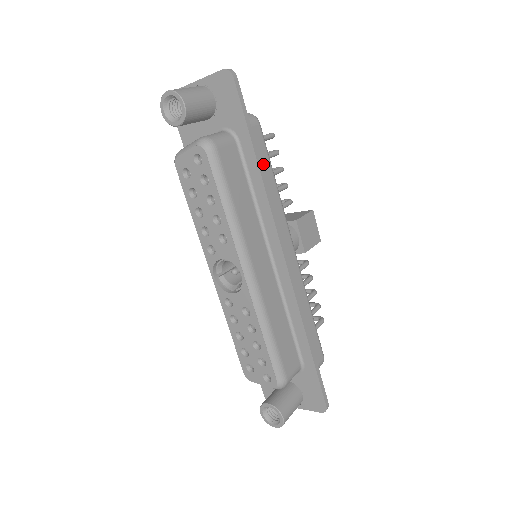
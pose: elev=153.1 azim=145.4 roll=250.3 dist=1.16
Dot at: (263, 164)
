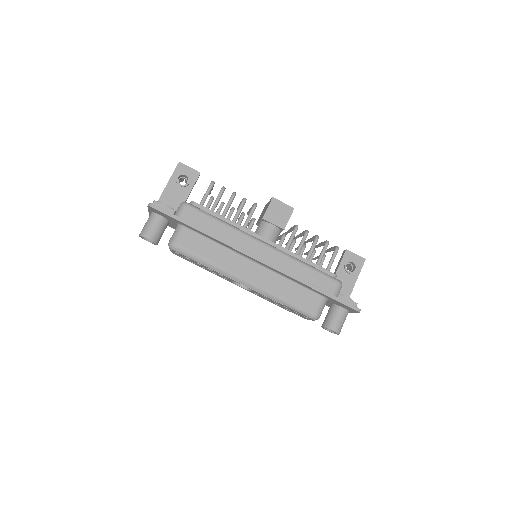
Dot at: (207, 224)
